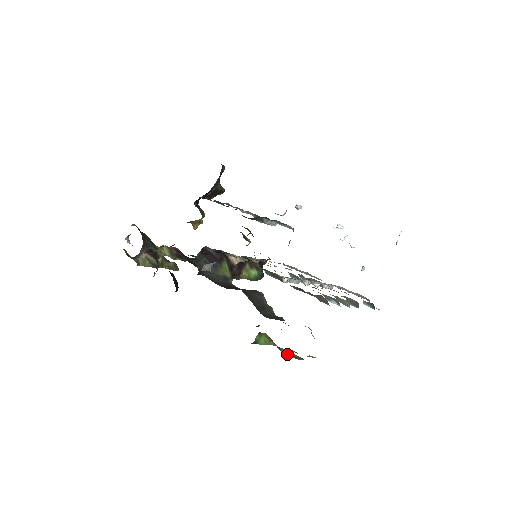
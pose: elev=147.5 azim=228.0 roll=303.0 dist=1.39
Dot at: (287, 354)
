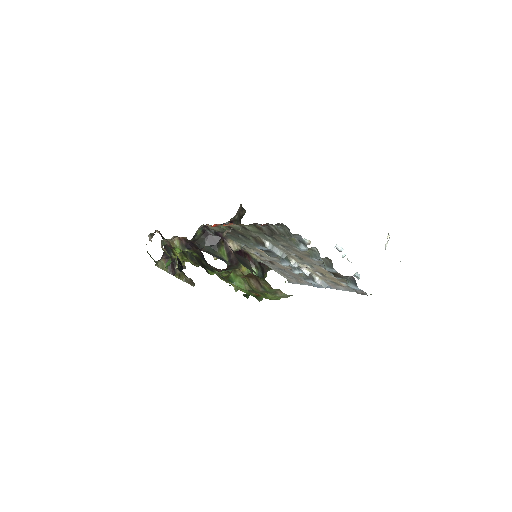
Dot at: (257, 288)
